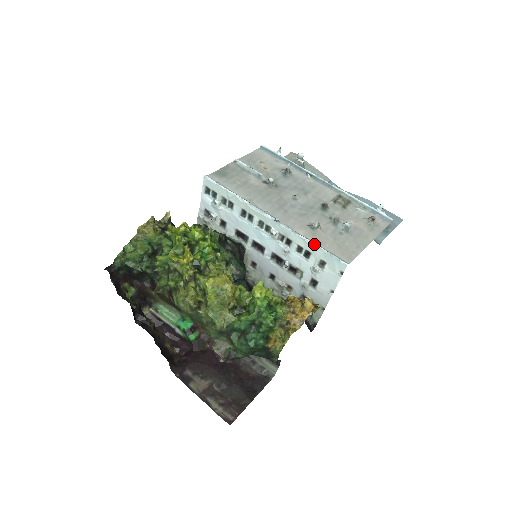
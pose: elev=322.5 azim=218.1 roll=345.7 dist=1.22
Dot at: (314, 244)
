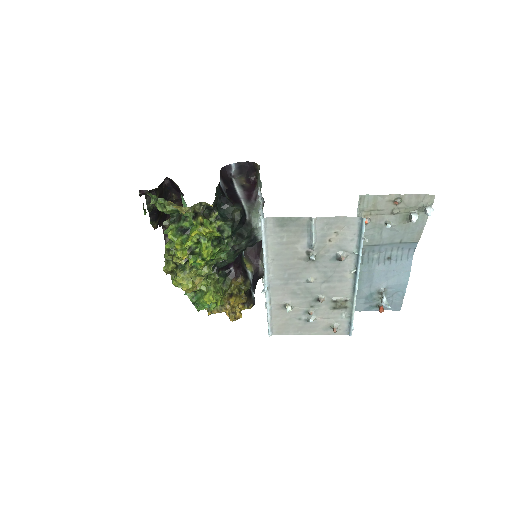
Dot at: (267, 316)
